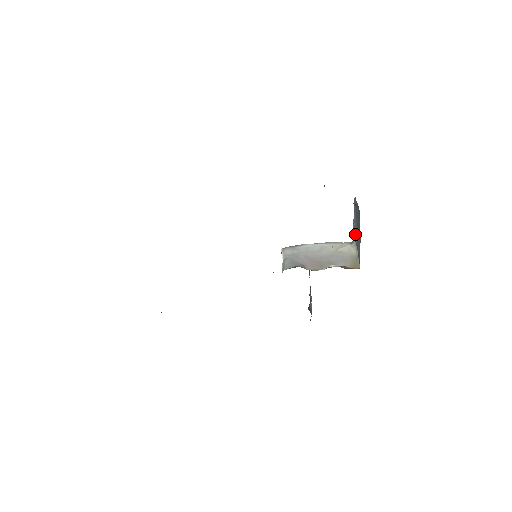
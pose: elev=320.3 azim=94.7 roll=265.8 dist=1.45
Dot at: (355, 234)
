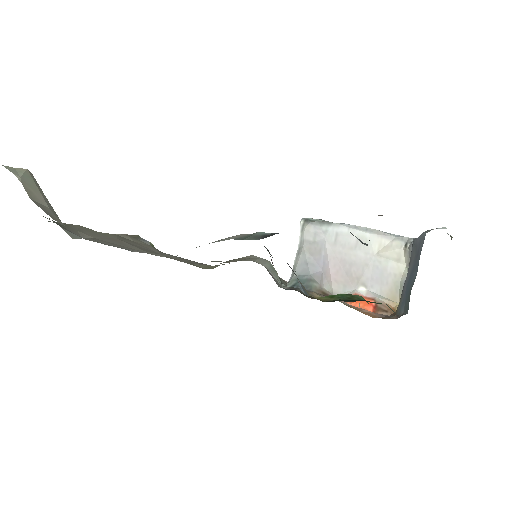
Dot at: (412, 252)
